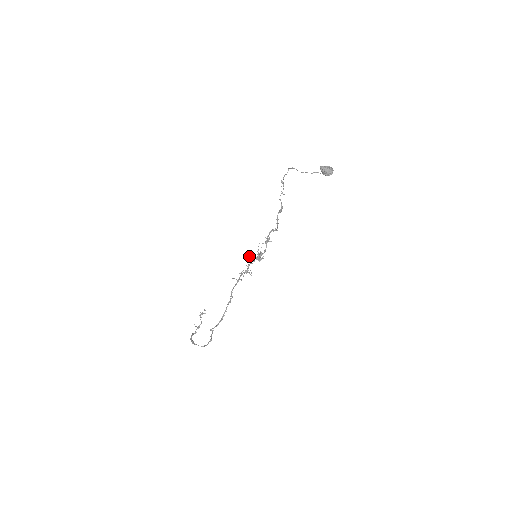
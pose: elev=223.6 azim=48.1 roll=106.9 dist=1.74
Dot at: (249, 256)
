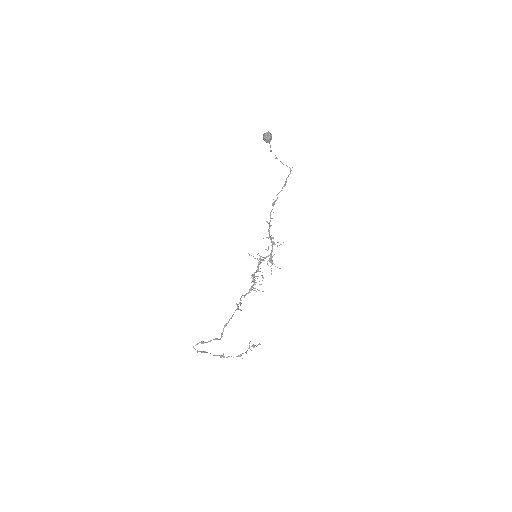
Dot at: occluded
